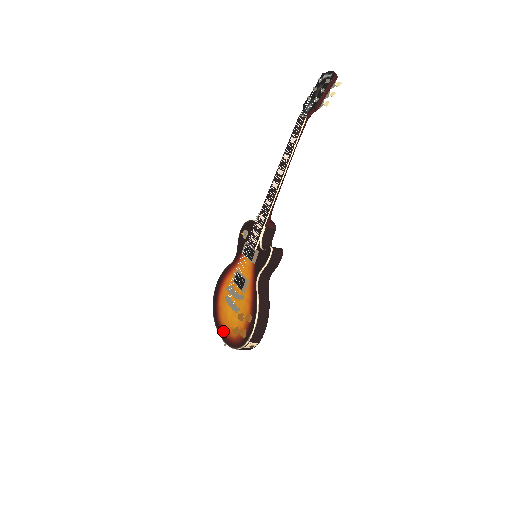
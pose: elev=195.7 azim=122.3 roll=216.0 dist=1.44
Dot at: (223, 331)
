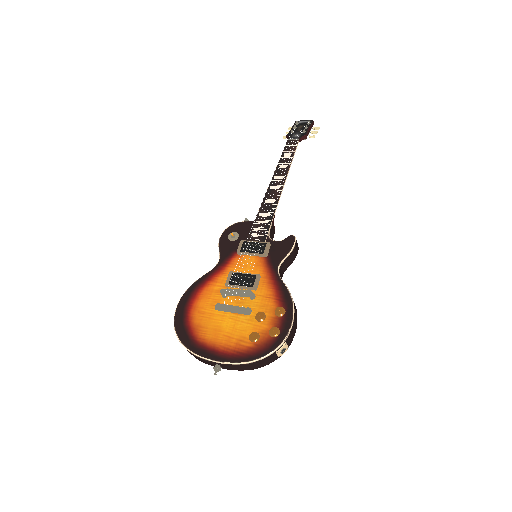
Dot at: (217, 350)
